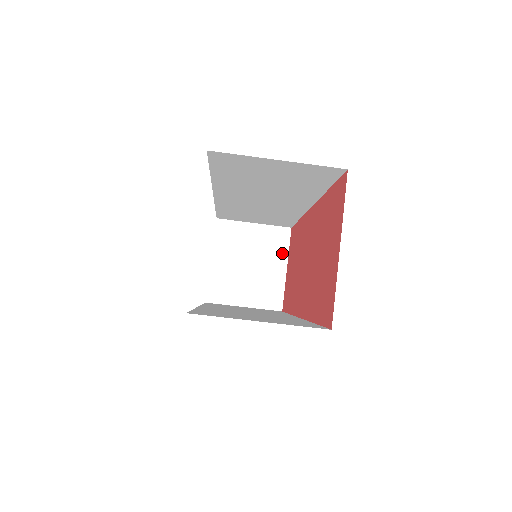
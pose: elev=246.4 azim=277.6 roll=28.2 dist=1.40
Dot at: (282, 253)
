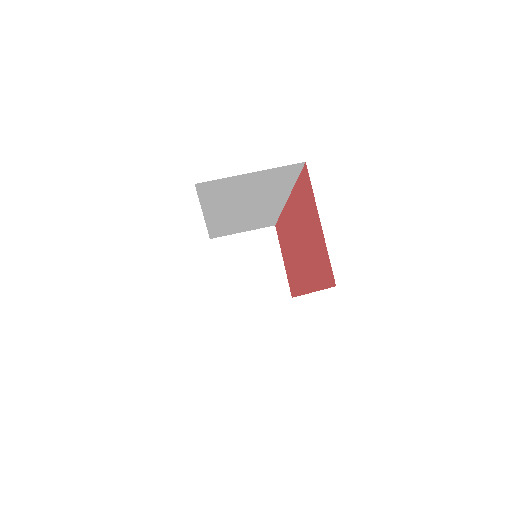
Dot at: (275, 249)
